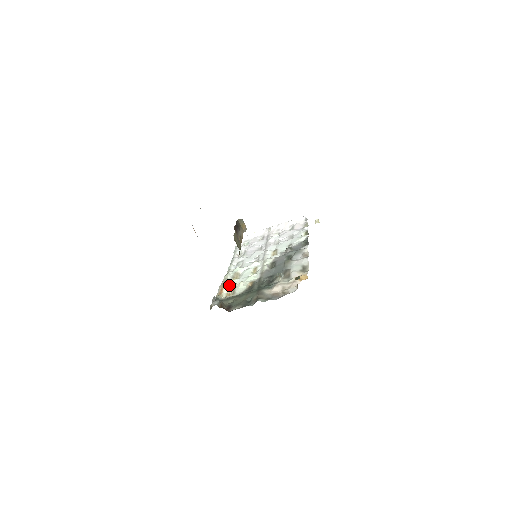
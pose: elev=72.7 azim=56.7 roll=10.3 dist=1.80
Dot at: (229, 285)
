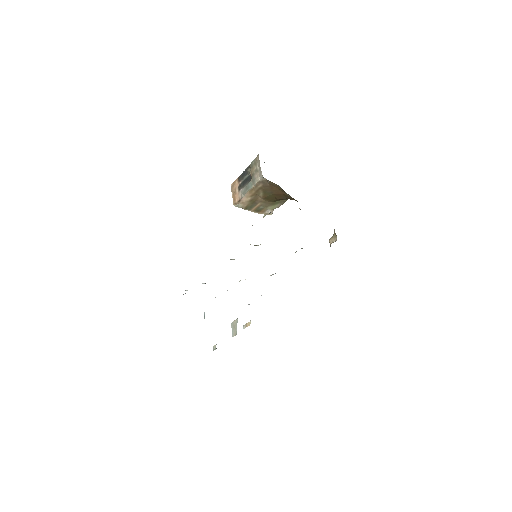
Dot at: occluded
